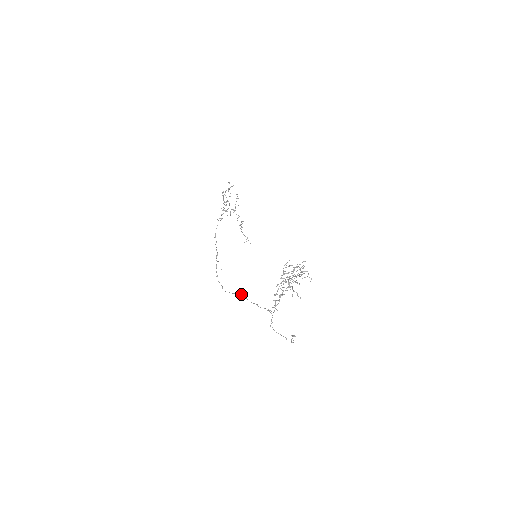
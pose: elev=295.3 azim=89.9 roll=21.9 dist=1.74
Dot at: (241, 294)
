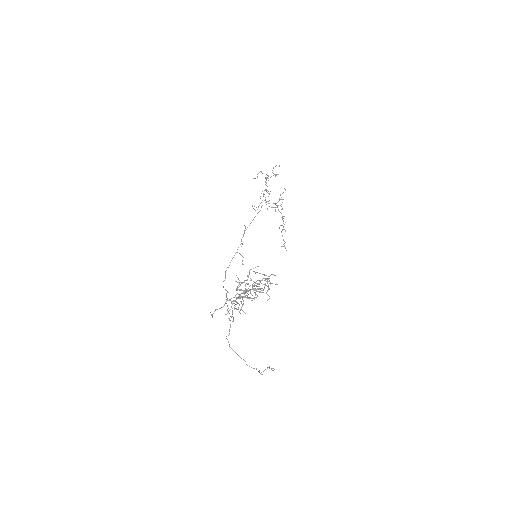
Dot at: occluded
